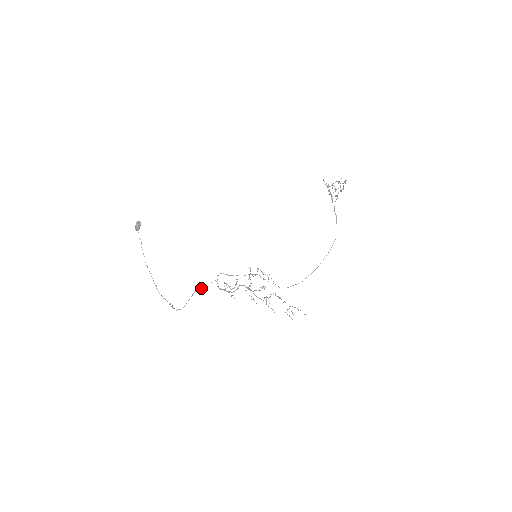
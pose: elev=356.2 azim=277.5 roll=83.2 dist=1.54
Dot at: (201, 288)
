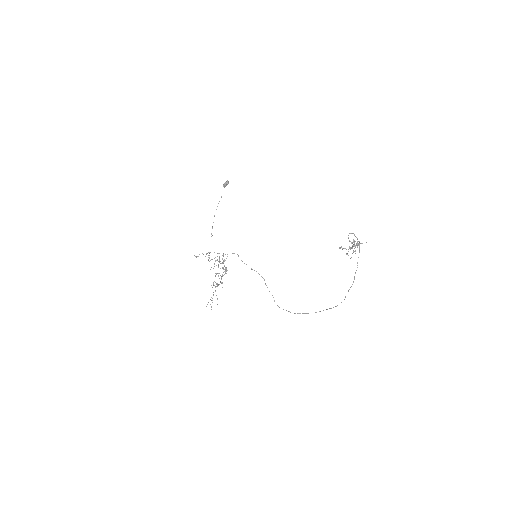
Dot at: (217, 253)
